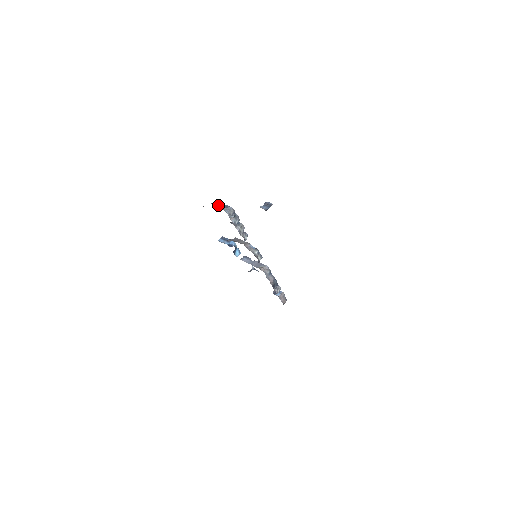
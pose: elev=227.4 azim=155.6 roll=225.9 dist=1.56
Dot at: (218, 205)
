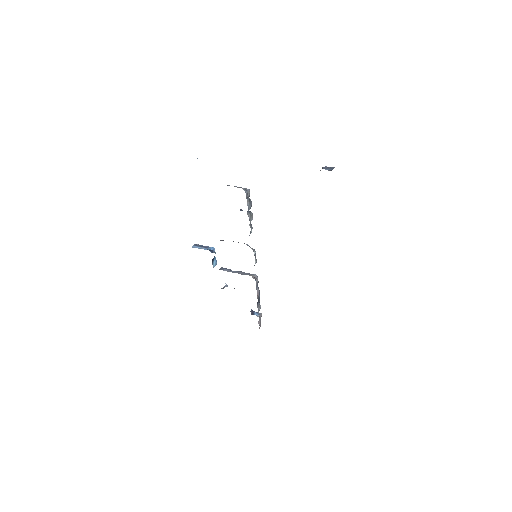
Dot at: occluded
